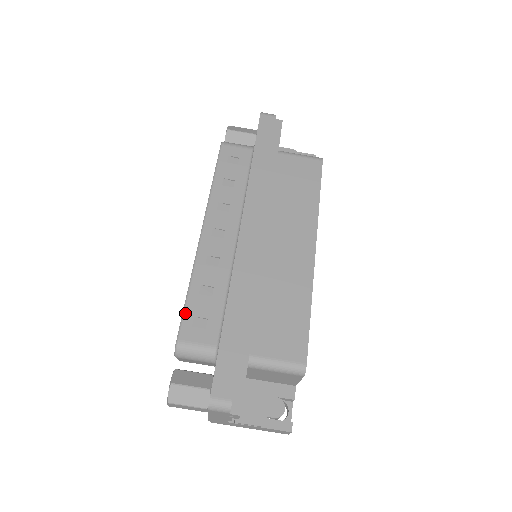
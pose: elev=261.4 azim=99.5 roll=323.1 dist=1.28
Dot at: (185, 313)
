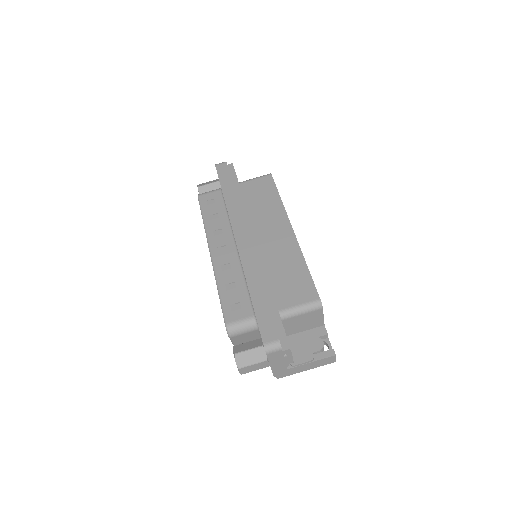
Dot at: (223, 306)
